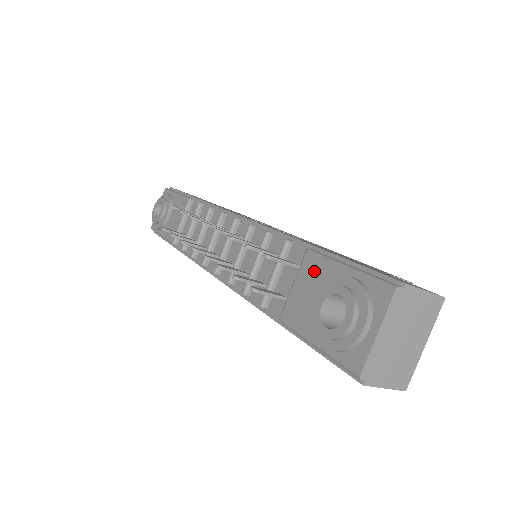
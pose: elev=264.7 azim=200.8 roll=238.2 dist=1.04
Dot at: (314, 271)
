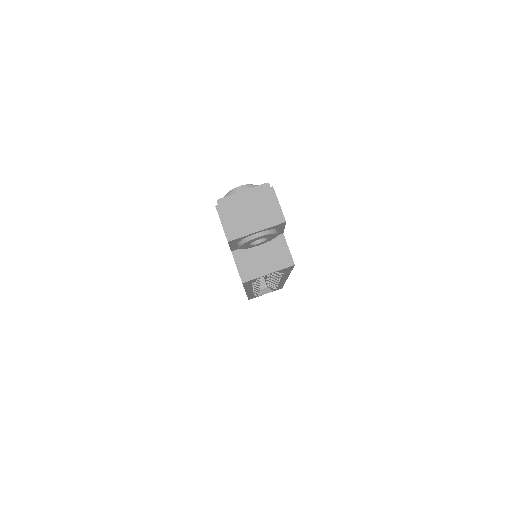
Dot at: occluded
